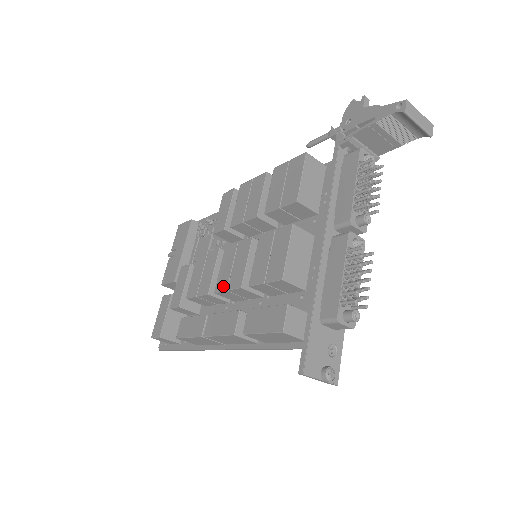
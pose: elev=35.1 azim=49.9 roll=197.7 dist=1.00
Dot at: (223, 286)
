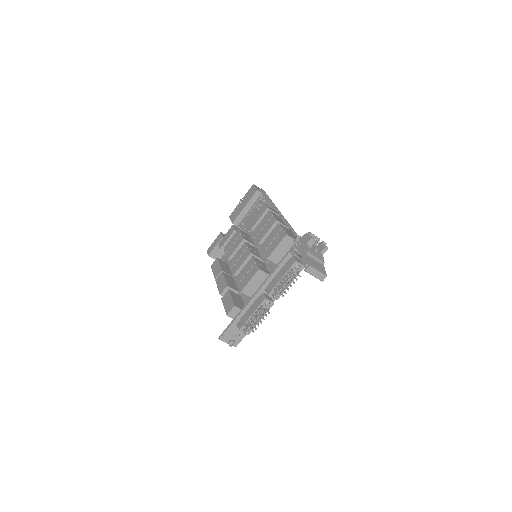
Dot at: (232, 264)
